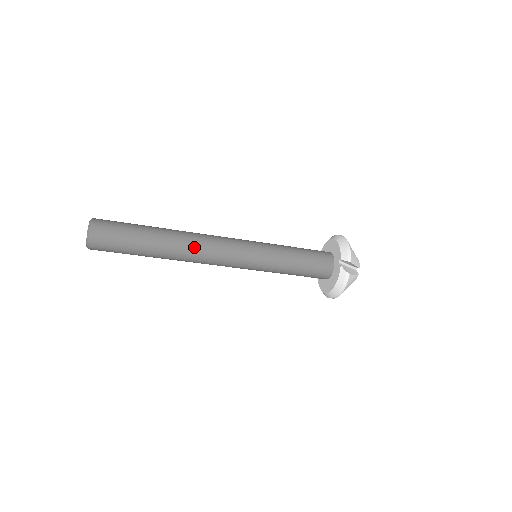
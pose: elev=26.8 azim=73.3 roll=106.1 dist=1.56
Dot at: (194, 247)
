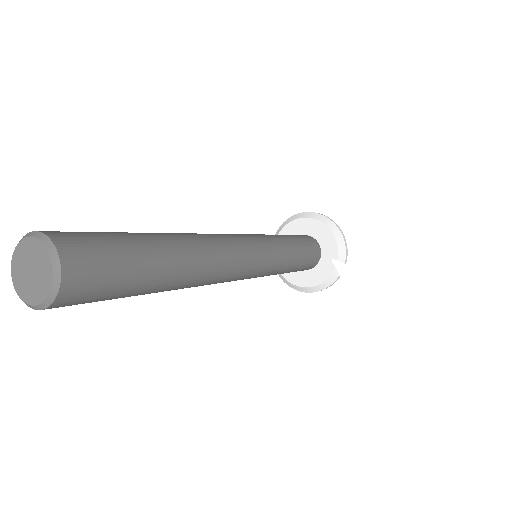
Dot at: (215, 272)
